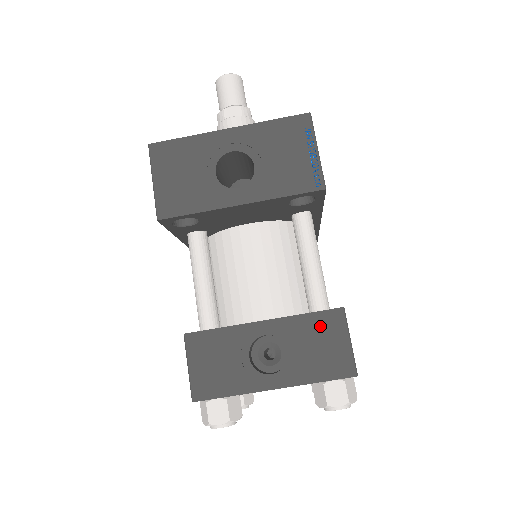
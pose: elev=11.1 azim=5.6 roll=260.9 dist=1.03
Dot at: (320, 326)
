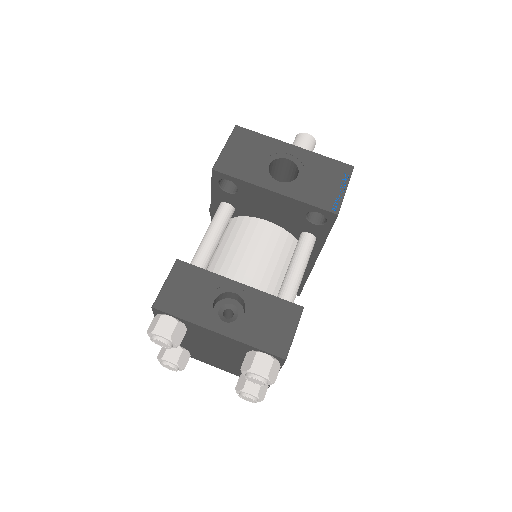
Dot at: (279, 310)
